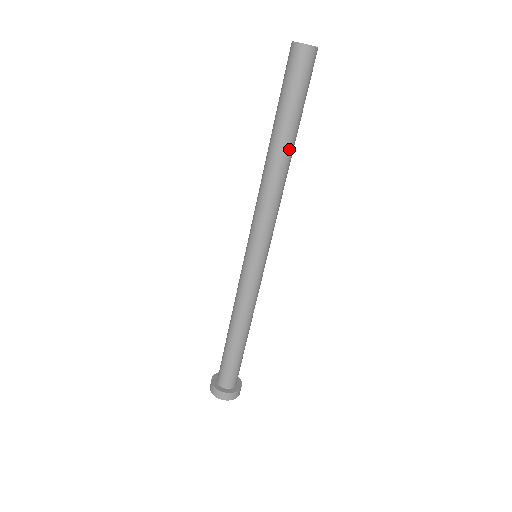
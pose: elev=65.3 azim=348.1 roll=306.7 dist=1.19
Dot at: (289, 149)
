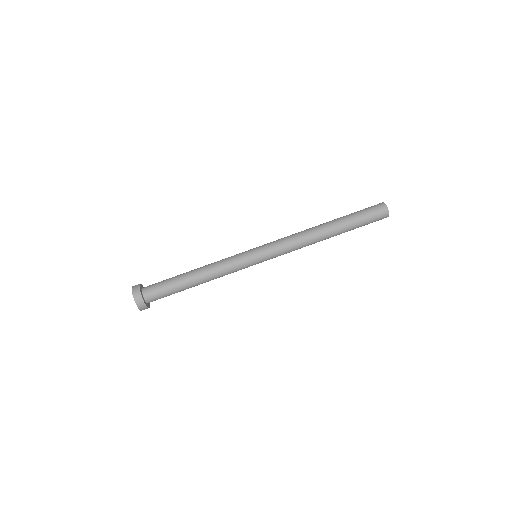
Dot at: (333, 236)
